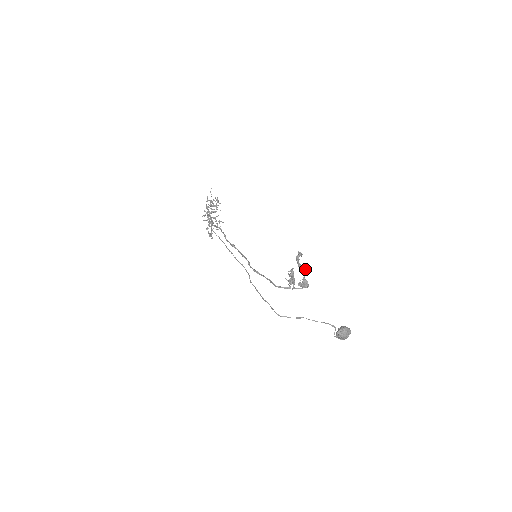
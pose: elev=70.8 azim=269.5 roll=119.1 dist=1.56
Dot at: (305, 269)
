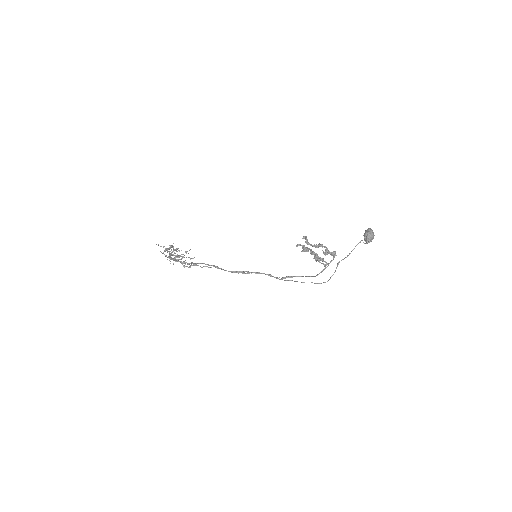
Dot at: (321, 244)
